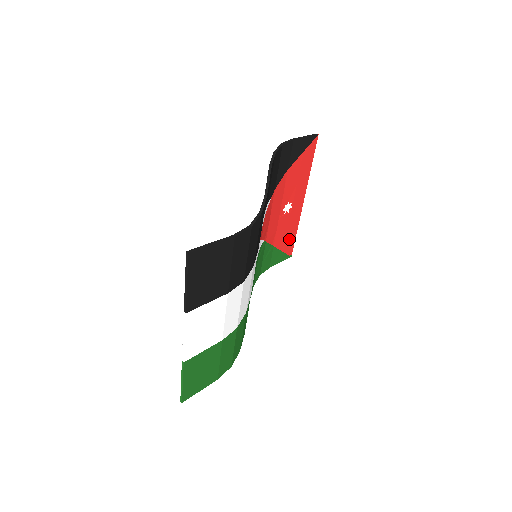
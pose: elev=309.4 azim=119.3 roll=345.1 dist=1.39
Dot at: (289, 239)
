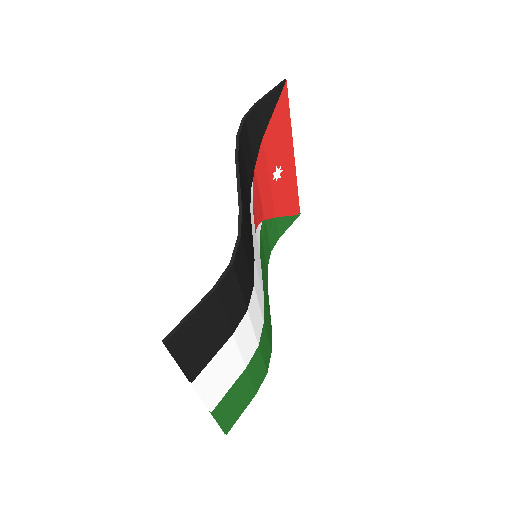
Dot at: (291, 201)
